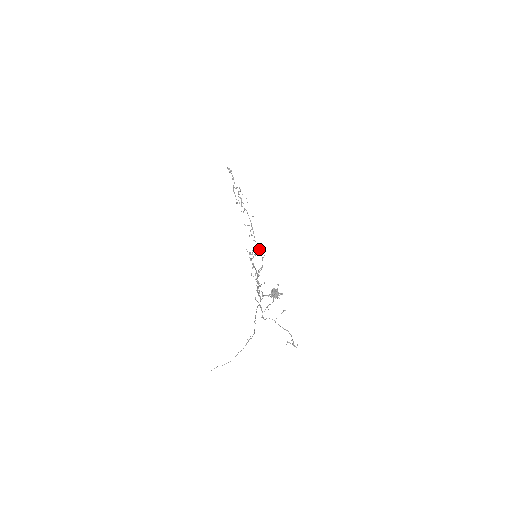
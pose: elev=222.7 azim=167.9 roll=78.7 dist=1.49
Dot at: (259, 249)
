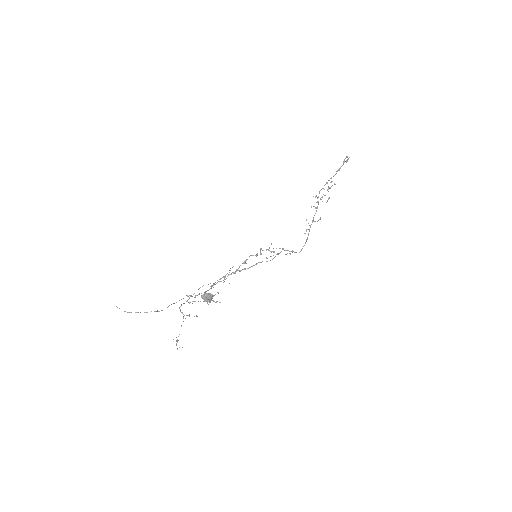
Dot at: occluded
